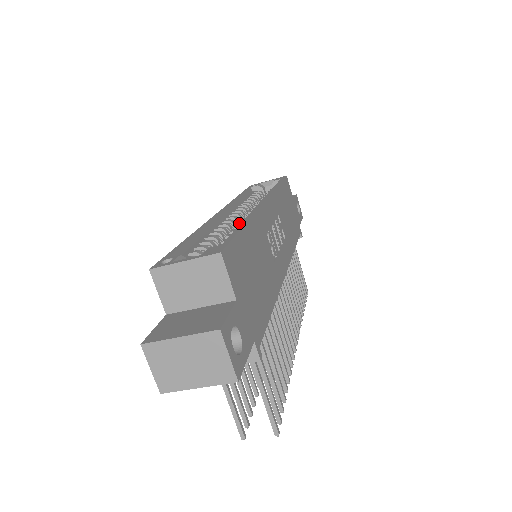
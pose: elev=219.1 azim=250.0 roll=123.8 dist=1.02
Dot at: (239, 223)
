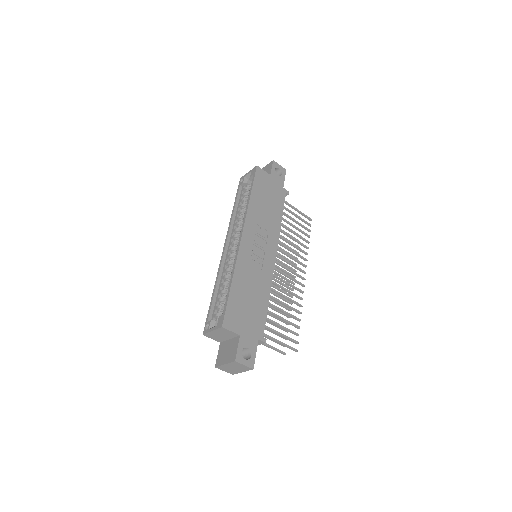
Dot at: occluded
